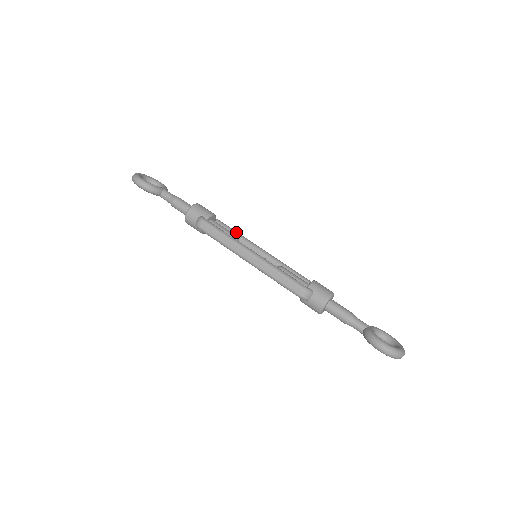
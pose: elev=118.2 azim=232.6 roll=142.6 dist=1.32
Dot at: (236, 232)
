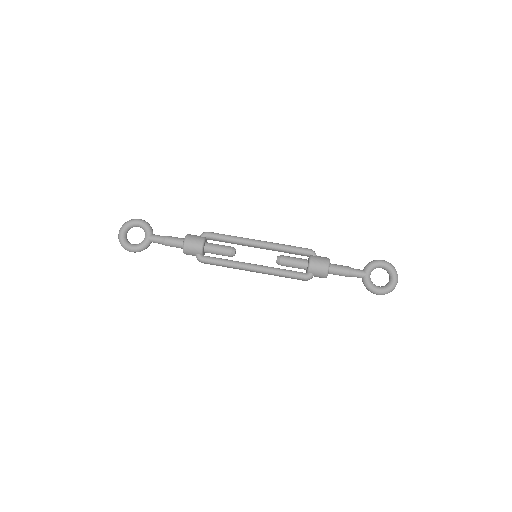
Dot at: (228, 239)
